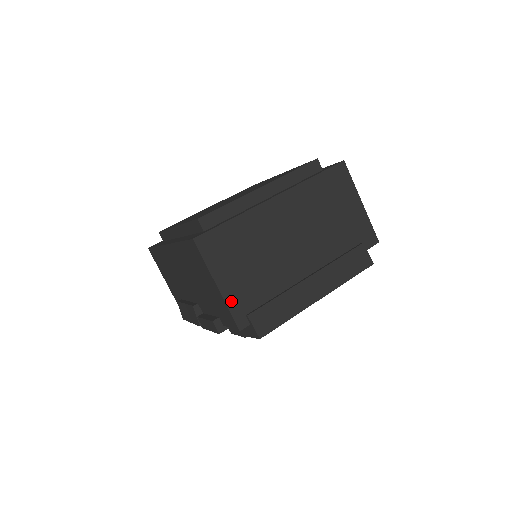
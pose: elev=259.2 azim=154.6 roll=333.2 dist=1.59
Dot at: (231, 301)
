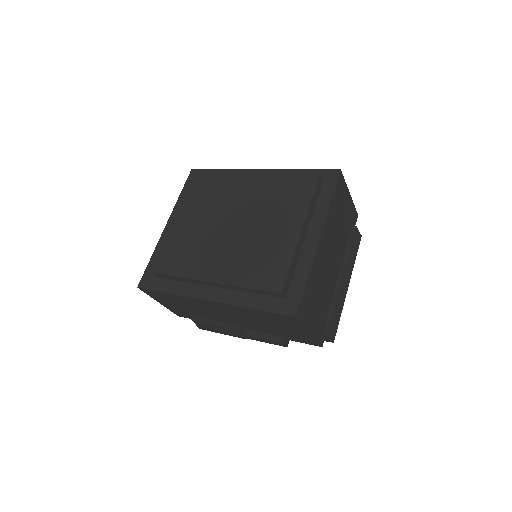
Dot at: (317, 334)
